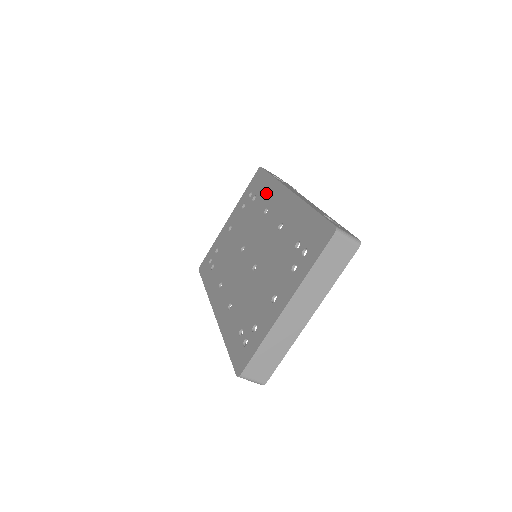
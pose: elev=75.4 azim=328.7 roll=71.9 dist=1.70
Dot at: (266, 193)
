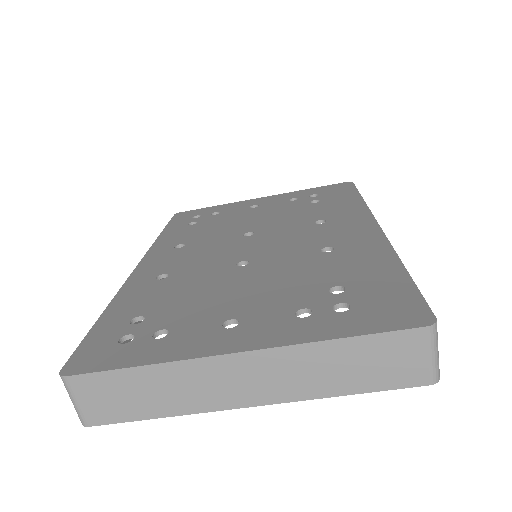
Dot at: (338, 206)
